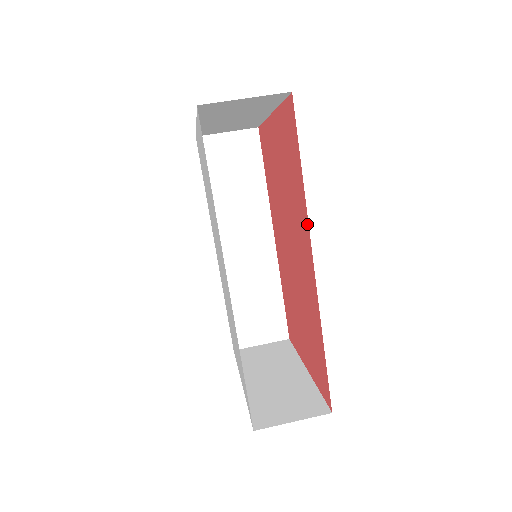
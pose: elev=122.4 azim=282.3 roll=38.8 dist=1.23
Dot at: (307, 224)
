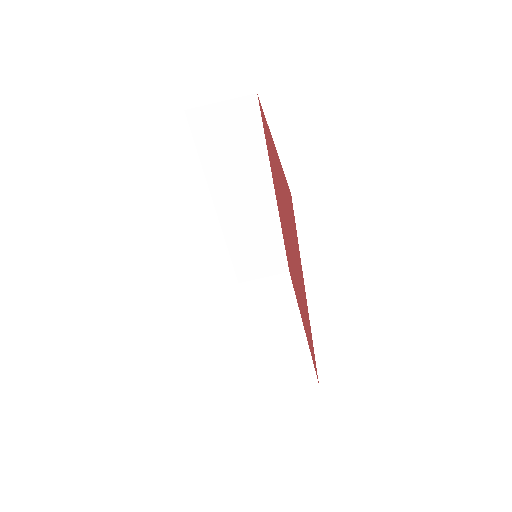
Dot at: (304, 285)
